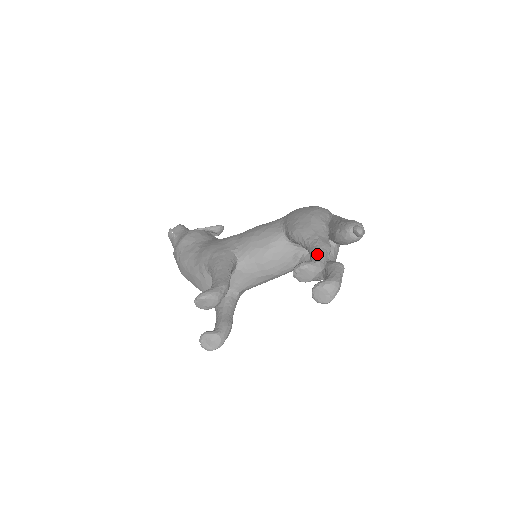
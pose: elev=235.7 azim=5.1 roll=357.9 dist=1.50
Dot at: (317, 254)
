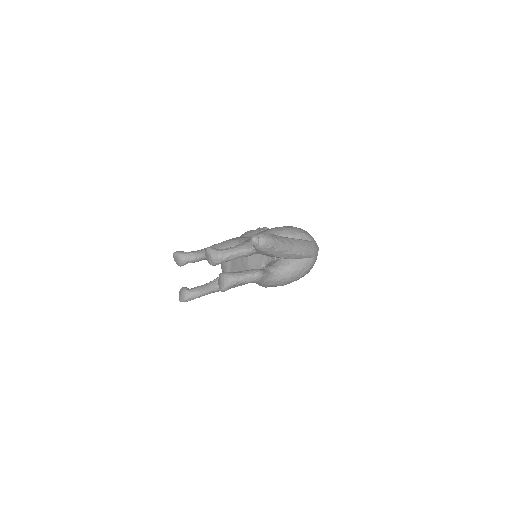
Dot at: (228, 248)
